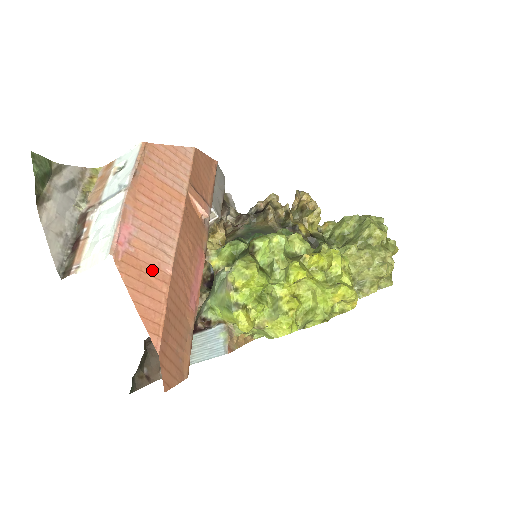
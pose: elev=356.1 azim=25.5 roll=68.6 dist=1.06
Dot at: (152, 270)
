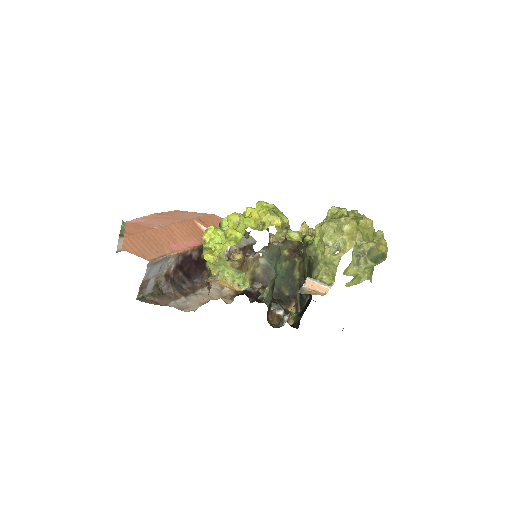
Dot at: (145, 227)
